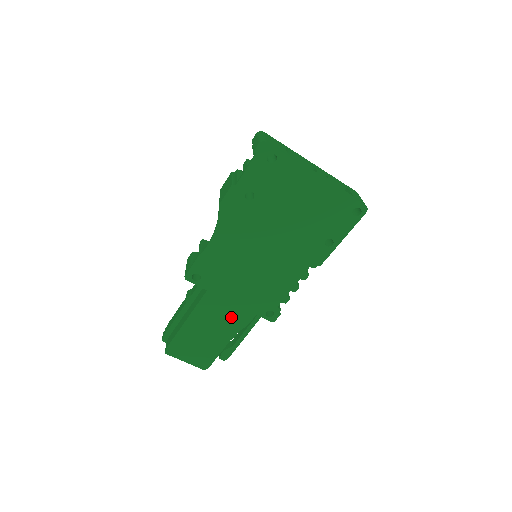
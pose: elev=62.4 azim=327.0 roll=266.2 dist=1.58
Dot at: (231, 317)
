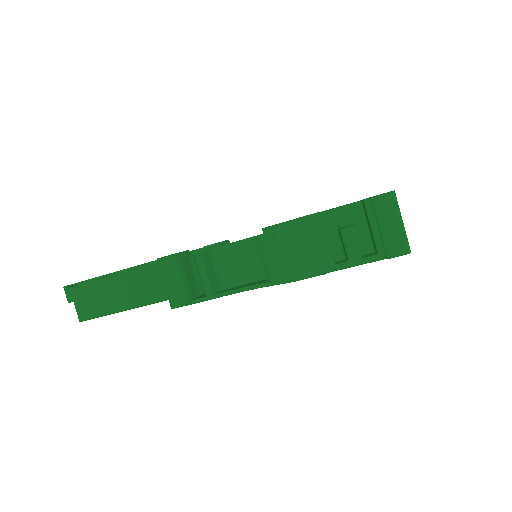
Dot at: occluded
